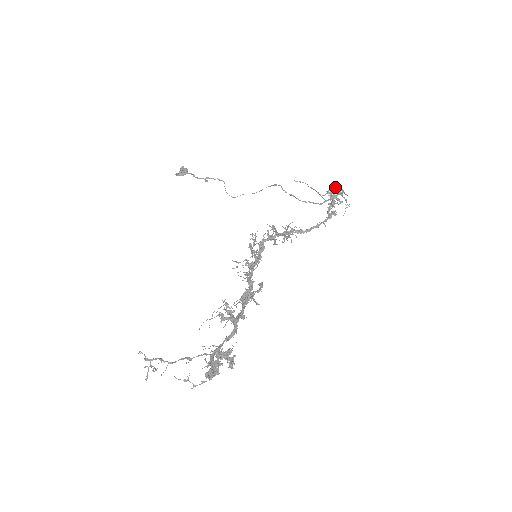
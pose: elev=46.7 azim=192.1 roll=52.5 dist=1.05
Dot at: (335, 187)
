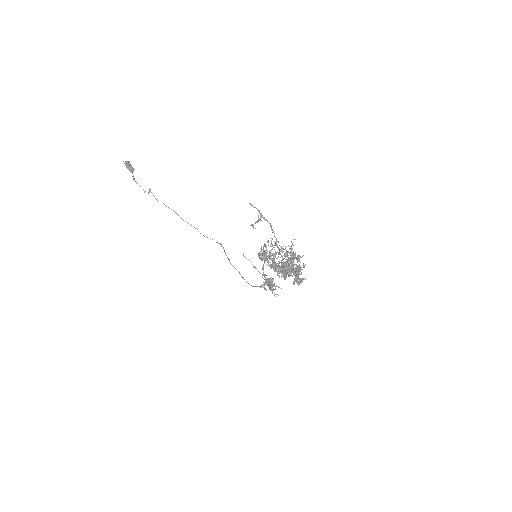
Dot at: occluded
